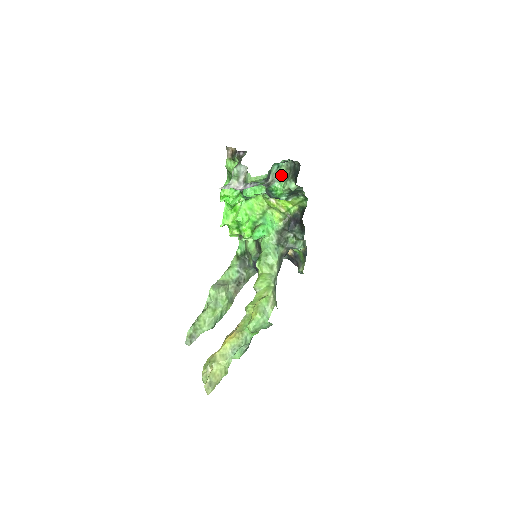
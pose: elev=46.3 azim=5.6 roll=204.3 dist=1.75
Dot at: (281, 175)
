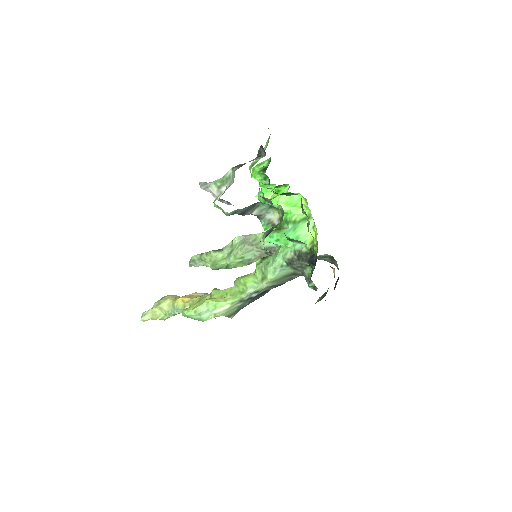
Dot at: (276, 216)
